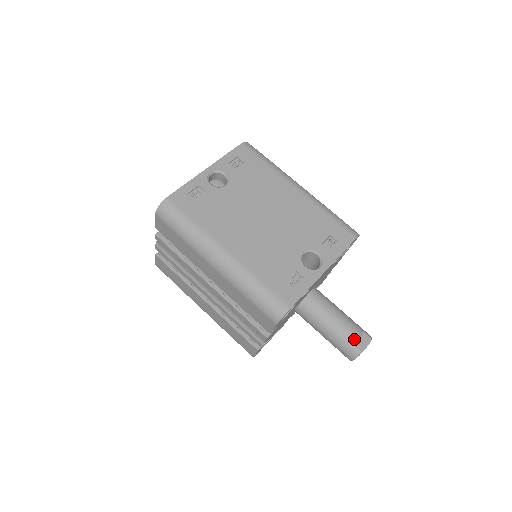
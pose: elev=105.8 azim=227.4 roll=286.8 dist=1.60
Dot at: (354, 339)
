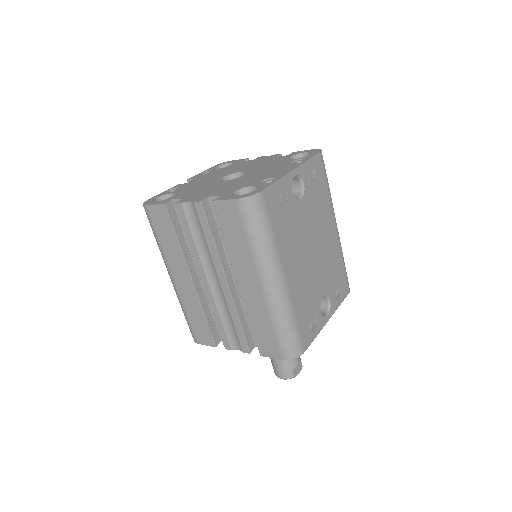
Dot at: (296, 366)
